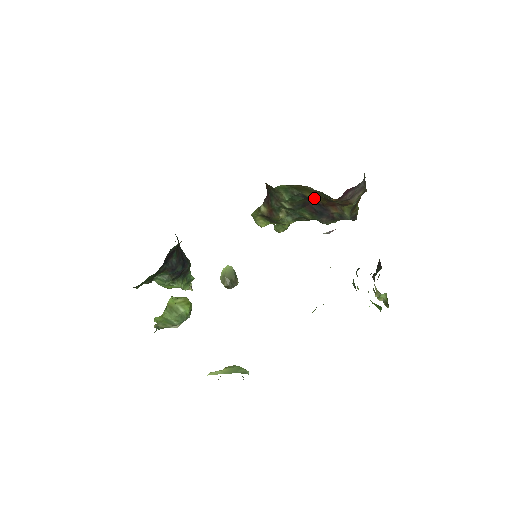
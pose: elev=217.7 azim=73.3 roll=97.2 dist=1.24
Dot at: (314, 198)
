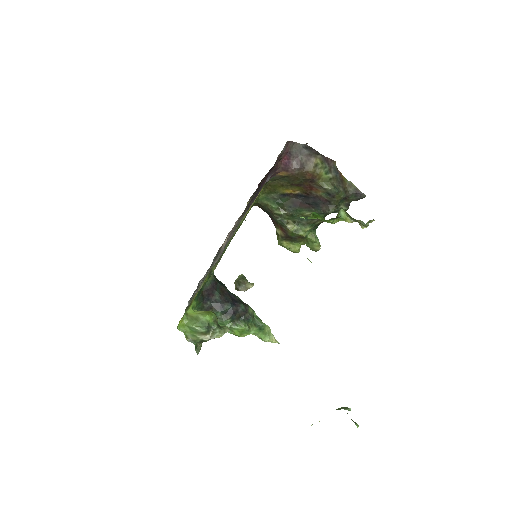
Dot at: (295, 193)
